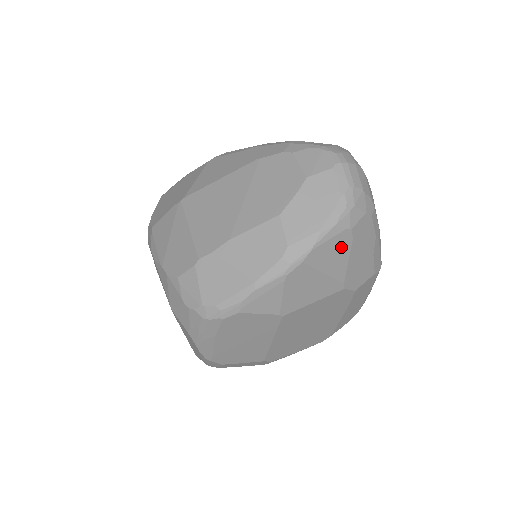
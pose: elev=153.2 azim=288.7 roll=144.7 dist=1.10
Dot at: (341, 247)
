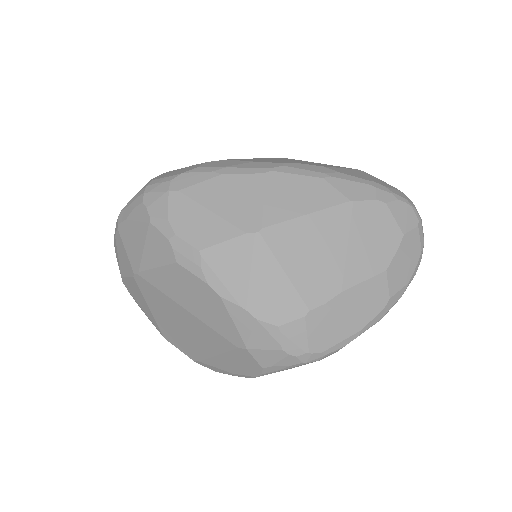
Dot at: occluded
